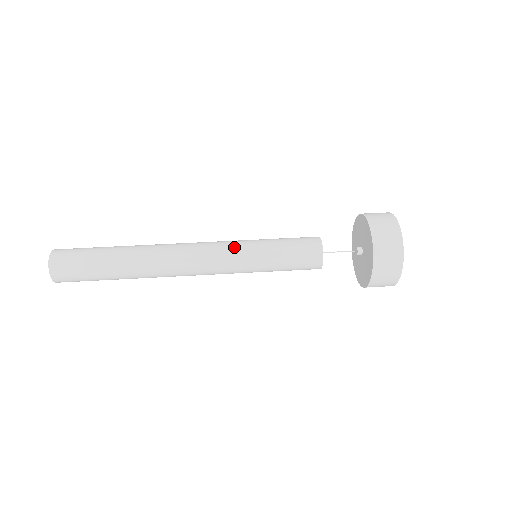
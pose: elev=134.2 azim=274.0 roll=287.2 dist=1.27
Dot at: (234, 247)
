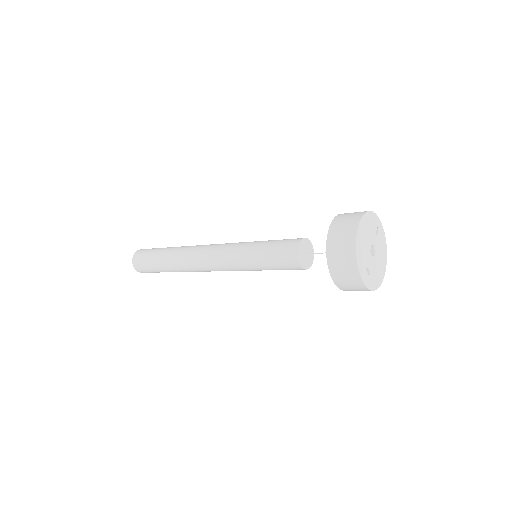
Dot at: occluded
